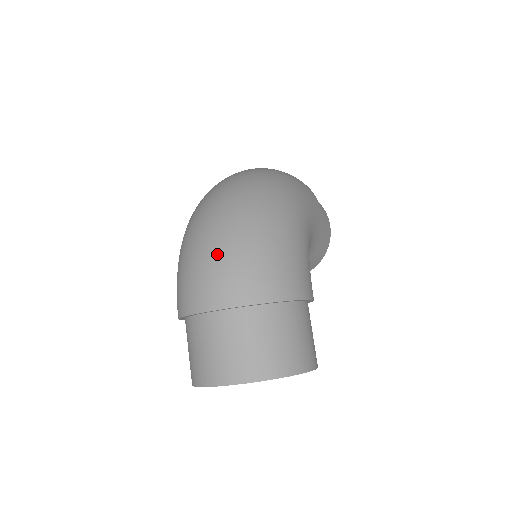
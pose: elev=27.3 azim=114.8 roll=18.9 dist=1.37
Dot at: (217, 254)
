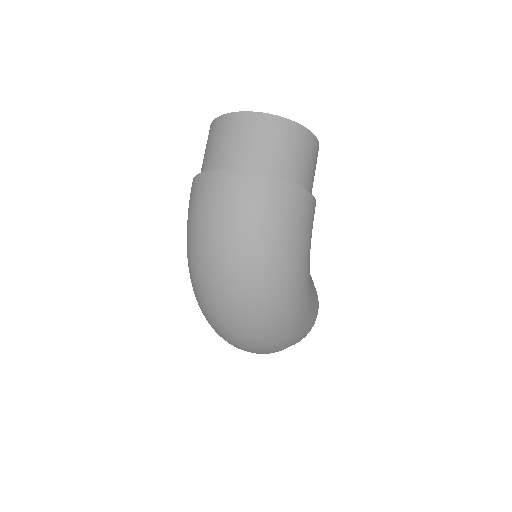
Dot at: (247, 347)
